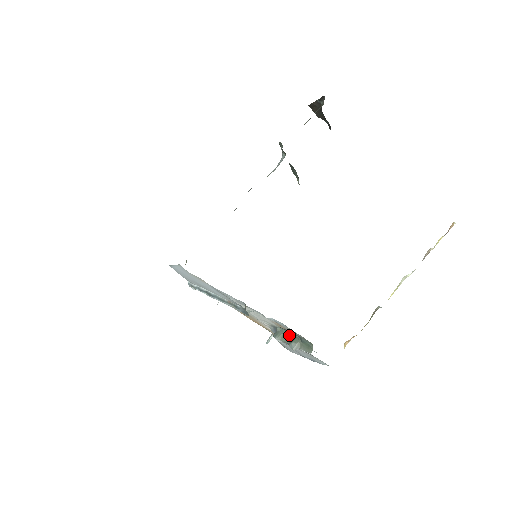
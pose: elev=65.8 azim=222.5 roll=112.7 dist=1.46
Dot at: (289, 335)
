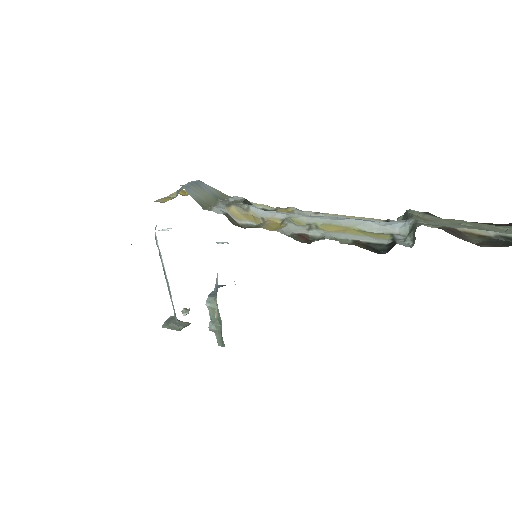
Dot at: (218, 316)
